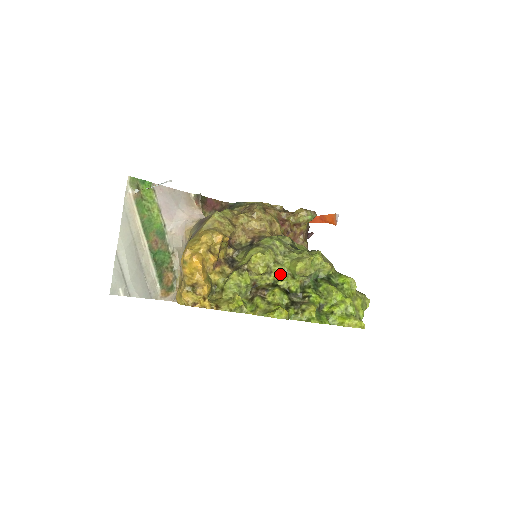
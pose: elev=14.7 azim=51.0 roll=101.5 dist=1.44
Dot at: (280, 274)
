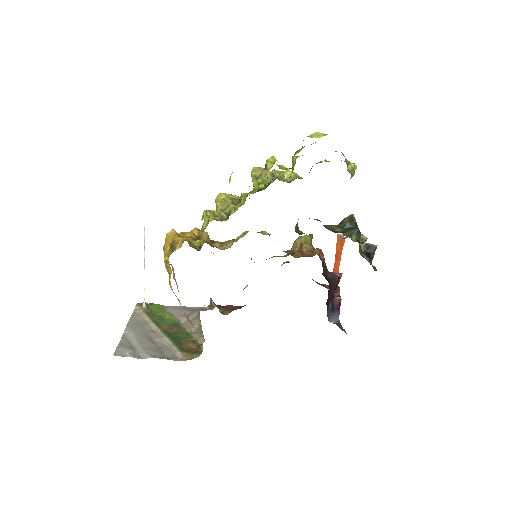
Dot at: occluded
